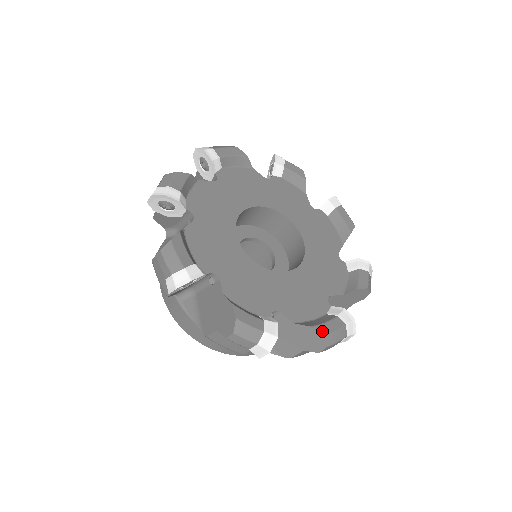
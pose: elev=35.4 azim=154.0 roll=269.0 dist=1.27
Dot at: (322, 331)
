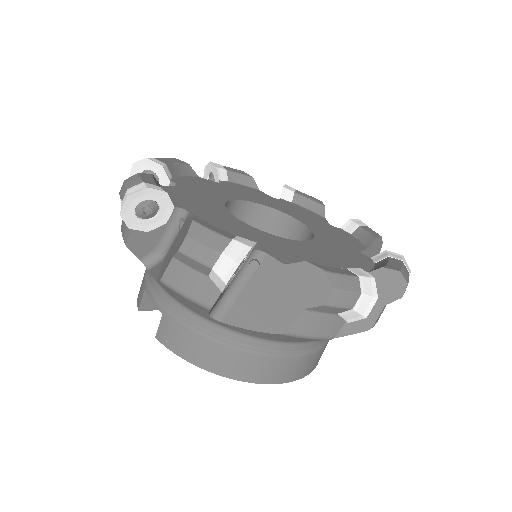
Dot at: (394, 268)
